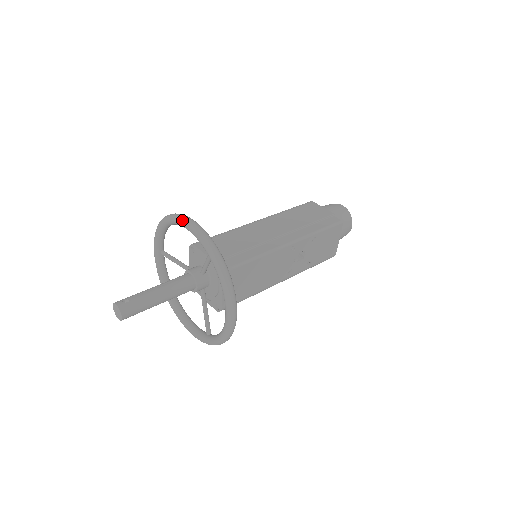
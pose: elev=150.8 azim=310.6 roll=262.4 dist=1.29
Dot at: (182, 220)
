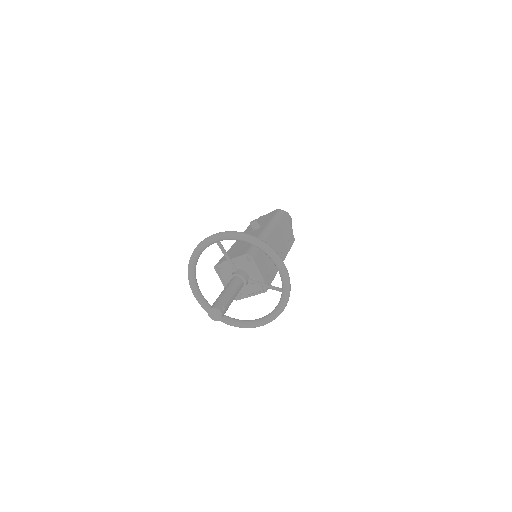
Dot at: (280, 262)
